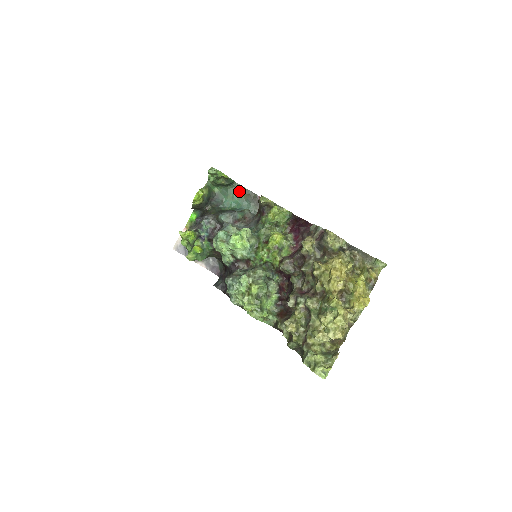
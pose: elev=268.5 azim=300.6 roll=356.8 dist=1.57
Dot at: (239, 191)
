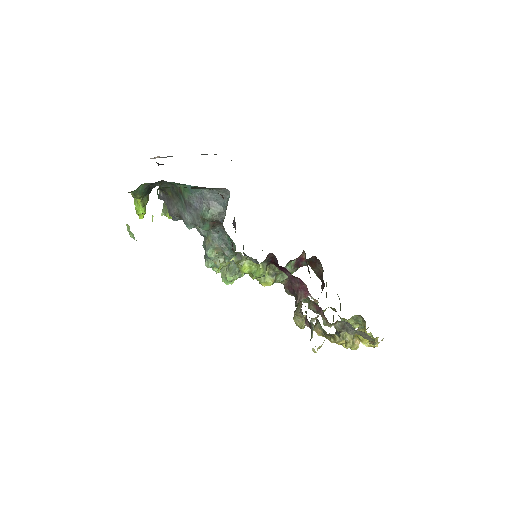
Dot at: occluded
